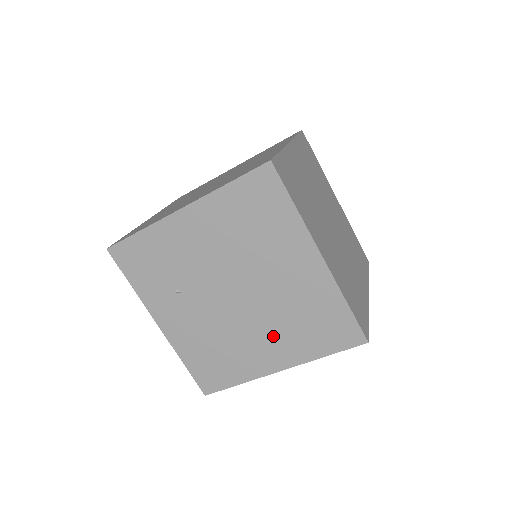
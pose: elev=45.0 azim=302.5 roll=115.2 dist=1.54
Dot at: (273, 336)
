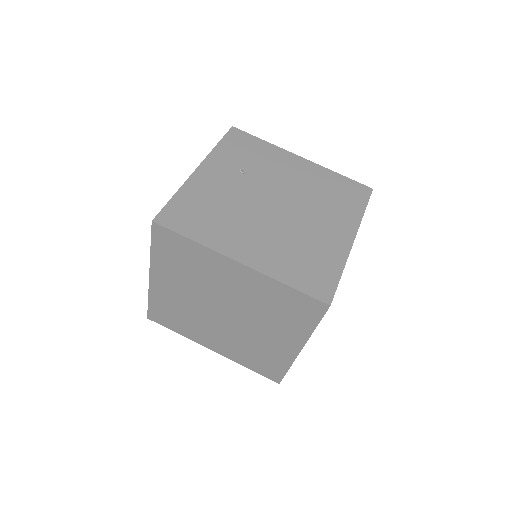
Dot at: (267, 242)
